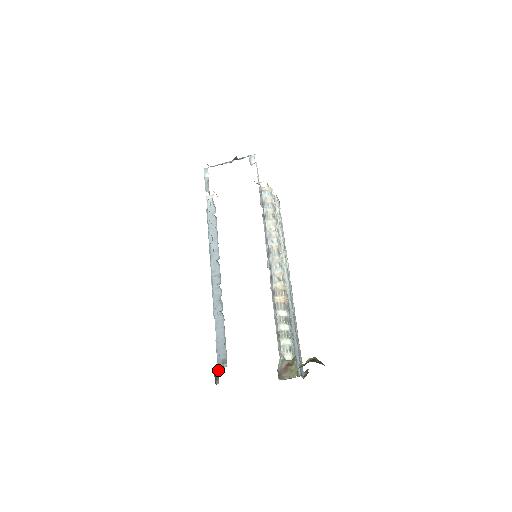
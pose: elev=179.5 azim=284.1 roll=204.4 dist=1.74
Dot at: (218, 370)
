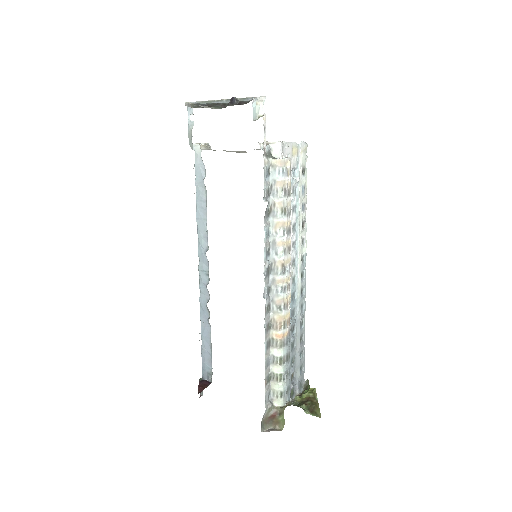
Dot at: occluded
